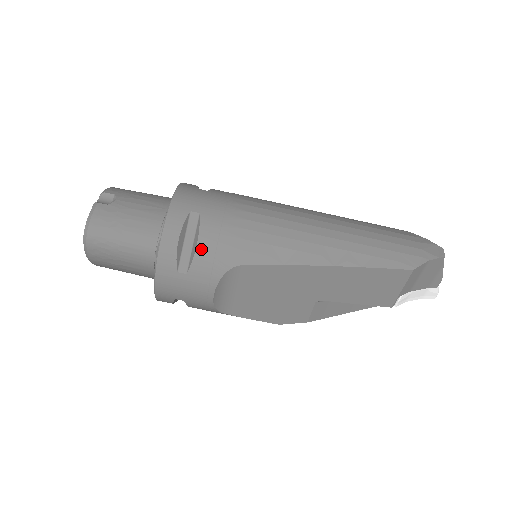
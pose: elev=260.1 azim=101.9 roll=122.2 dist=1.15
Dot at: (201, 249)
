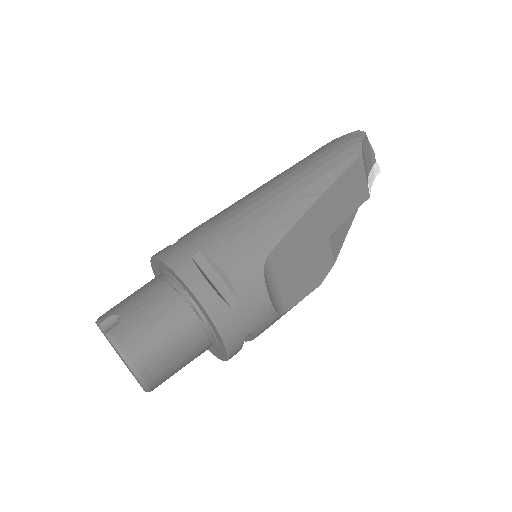
Dot at: (231, 272)
